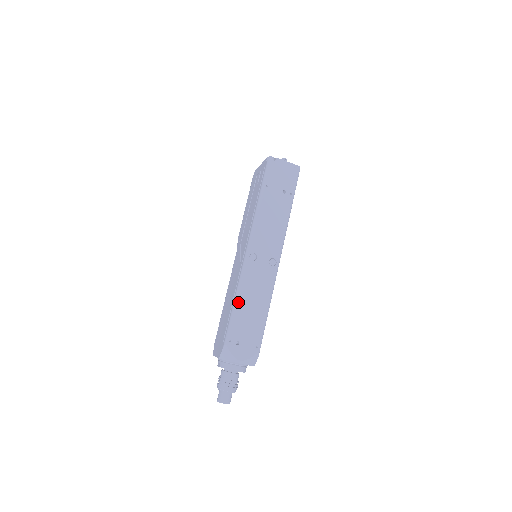
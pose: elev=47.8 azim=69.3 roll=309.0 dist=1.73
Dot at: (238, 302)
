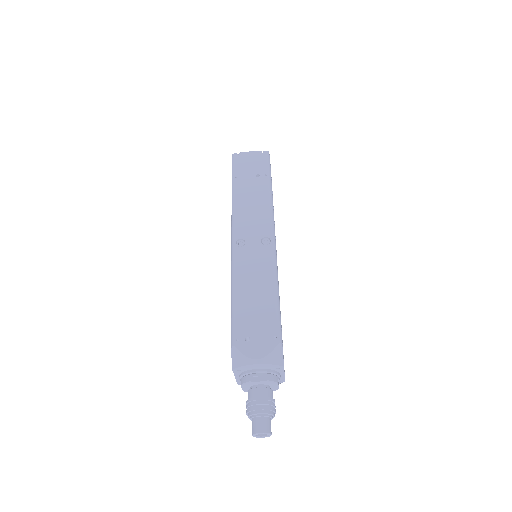
Dot at: (235, 293)
